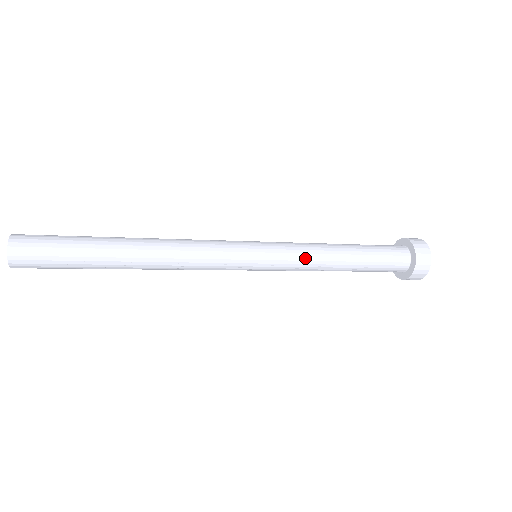
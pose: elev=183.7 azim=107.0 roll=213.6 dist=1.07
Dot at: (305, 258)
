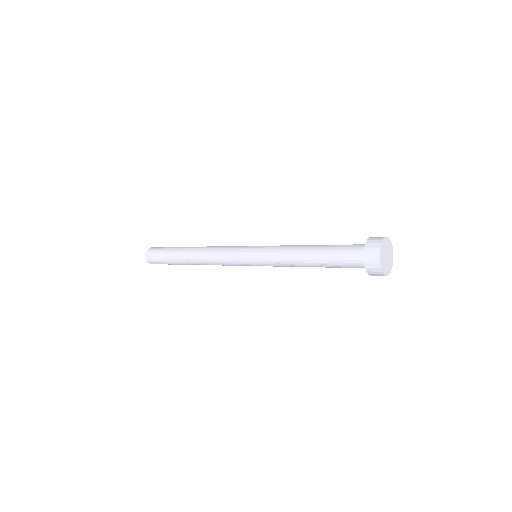
Dot at: (279, 252)
